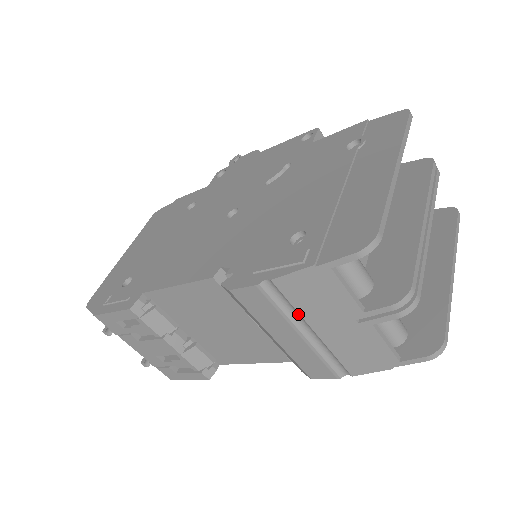
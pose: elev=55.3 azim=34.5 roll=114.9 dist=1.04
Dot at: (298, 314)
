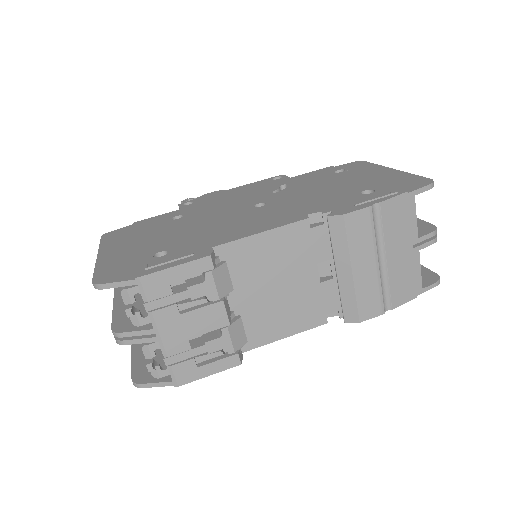
Dot at: (382, 240)
